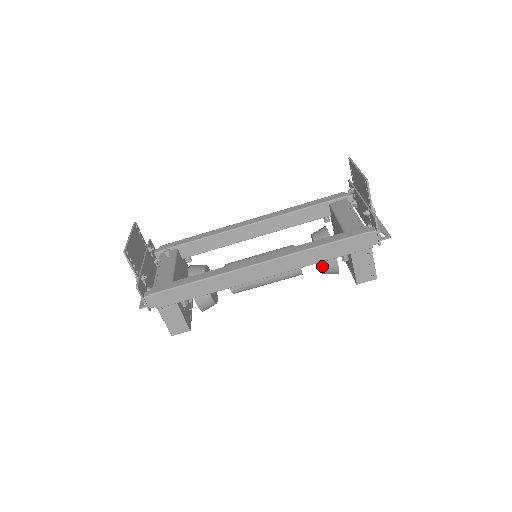
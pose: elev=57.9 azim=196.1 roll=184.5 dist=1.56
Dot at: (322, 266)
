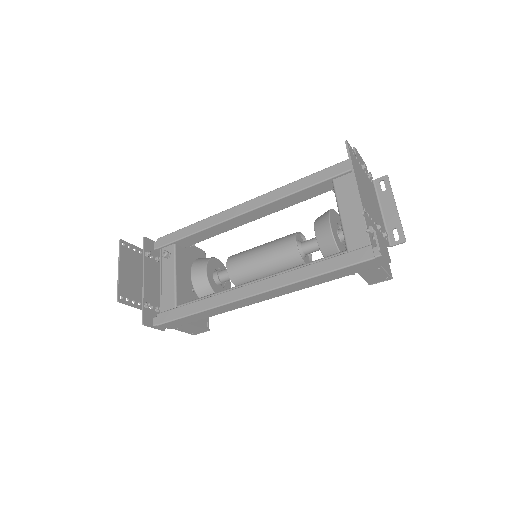
Dot at: occluded
